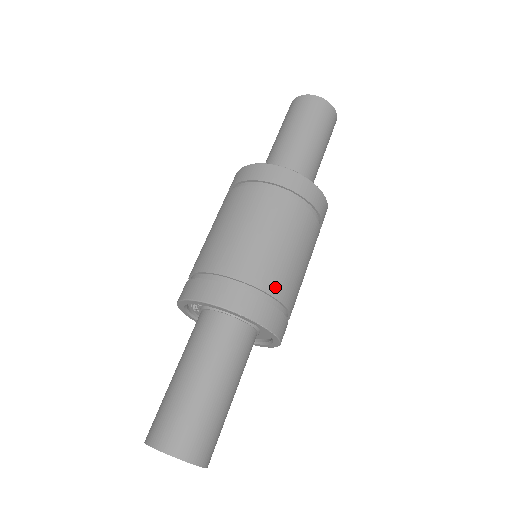
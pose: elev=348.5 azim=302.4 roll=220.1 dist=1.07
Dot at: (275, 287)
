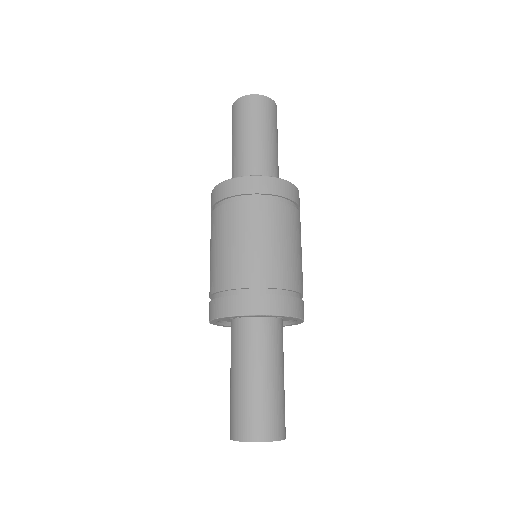
Dot at: (299, 284)
